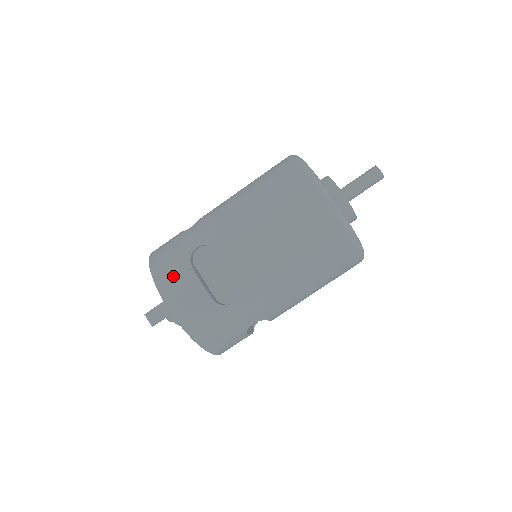
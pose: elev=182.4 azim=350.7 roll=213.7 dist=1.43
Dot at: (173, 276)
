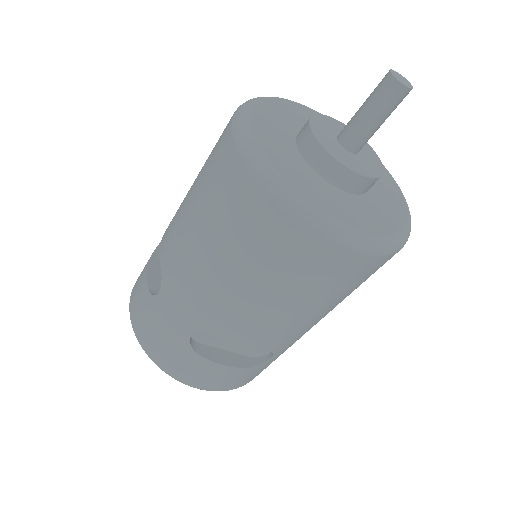
Dot at: occluded
